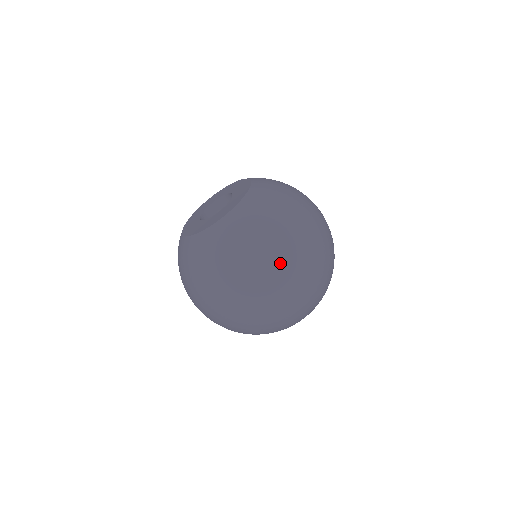
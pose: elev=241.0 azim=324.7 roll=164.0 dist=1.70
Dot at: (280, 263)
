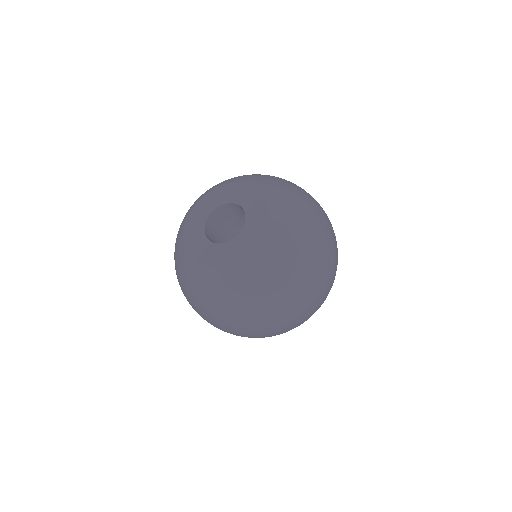
Dot at: (270, 322)
